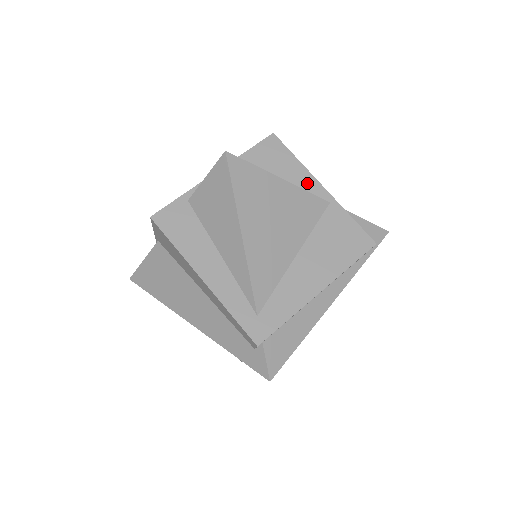
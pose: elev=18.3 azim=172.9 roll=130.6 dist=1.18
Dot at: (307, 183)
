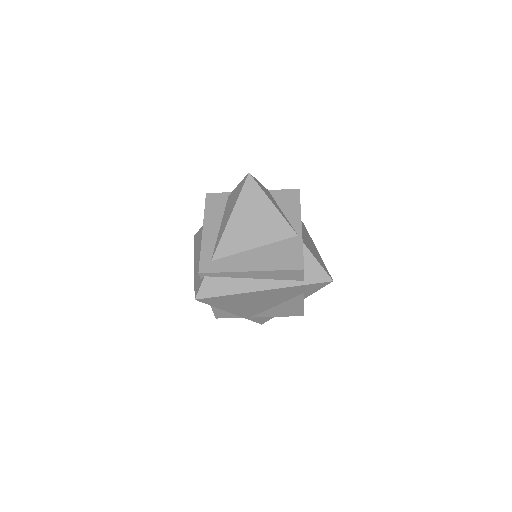
Dot at: (294, 220)
